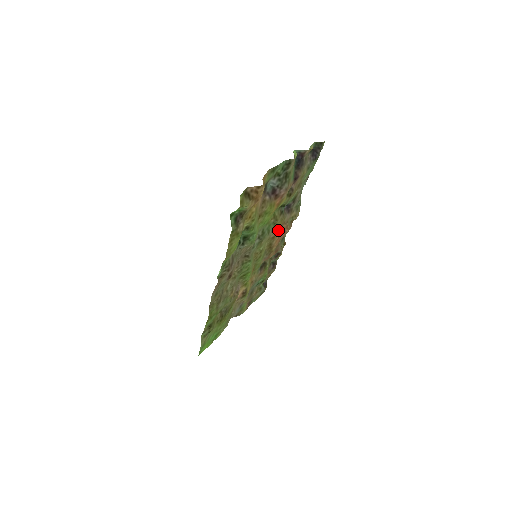
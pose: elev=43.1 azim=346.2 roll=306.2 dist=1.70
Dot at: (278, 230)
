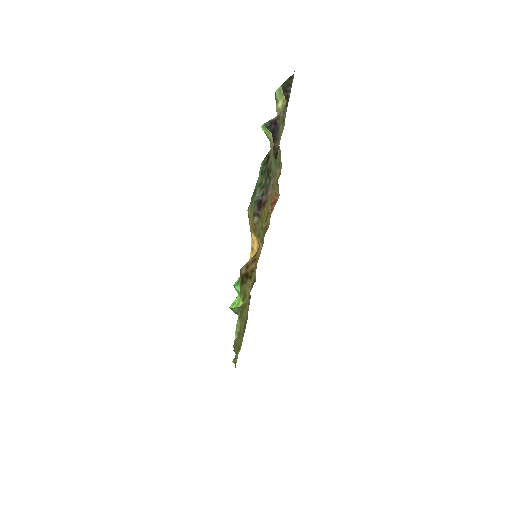
Dot at: (270, 211)
